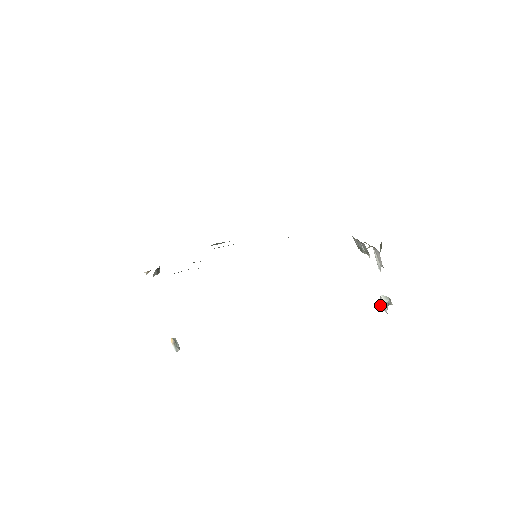
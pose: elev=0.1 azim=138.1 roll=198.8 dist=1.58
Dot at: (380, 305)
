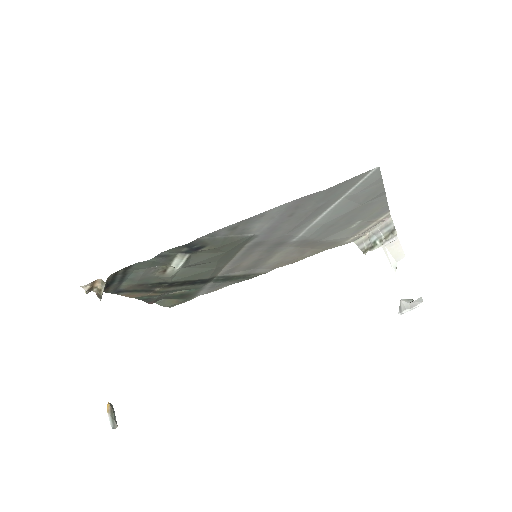
Dot at: (405, 308)
